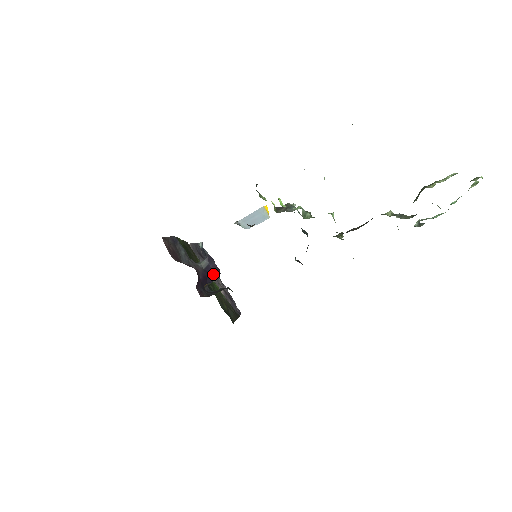
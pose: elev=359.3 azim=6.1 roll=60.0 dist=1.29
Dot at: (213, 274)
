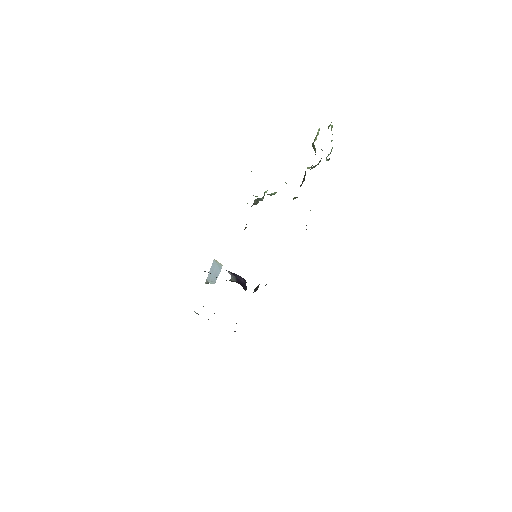
Dot at: (243, 283)
